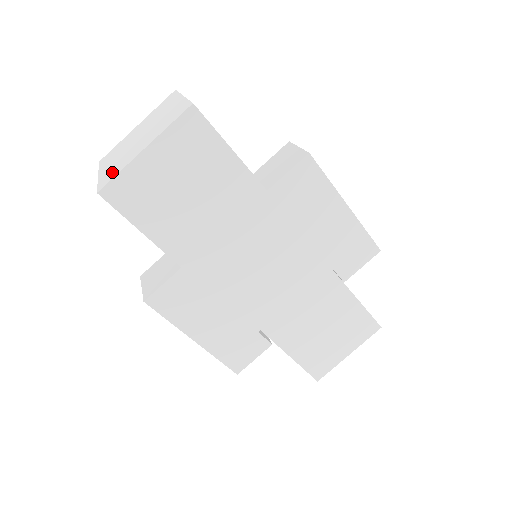
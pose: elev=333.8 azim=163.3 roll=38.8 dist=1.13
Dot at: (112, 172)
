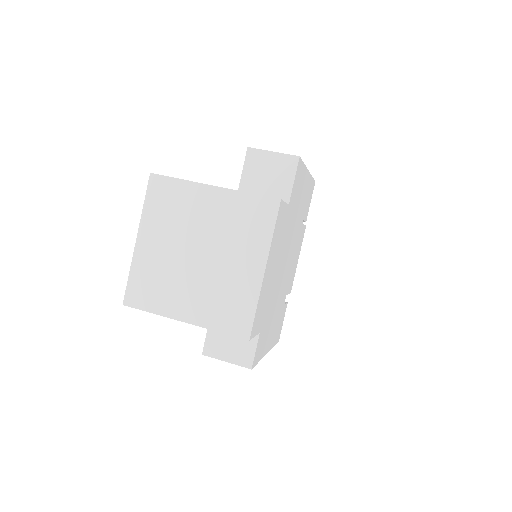
Dot at: (231, 311)
